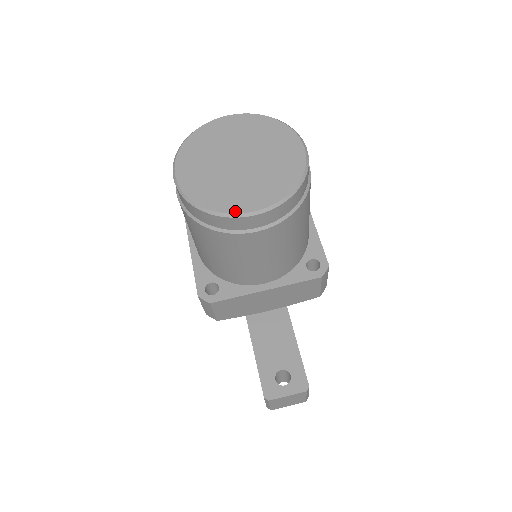
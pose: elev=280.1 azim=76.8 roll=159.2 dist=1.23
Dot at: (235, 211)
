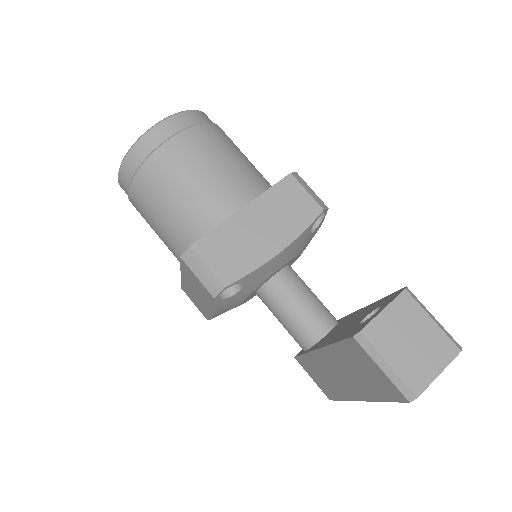
Dot at: (149, 130)
